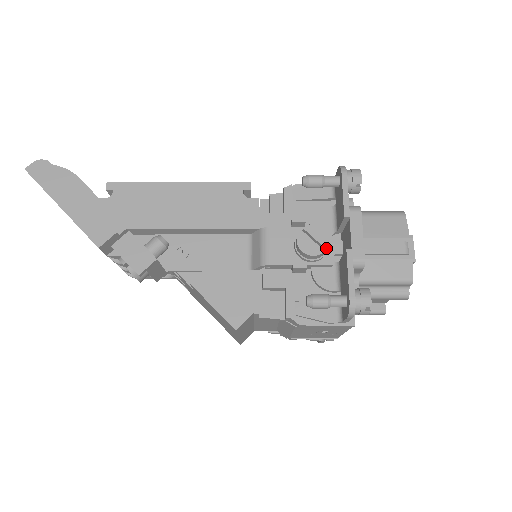
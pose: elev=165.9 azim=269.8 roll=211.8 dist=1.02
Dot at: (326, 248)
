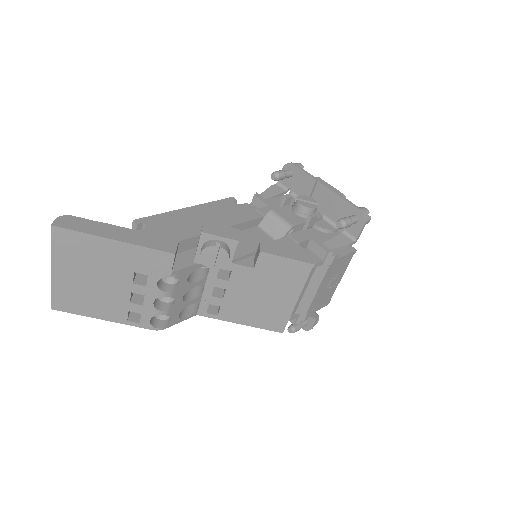
Dot at: (317, 203)
